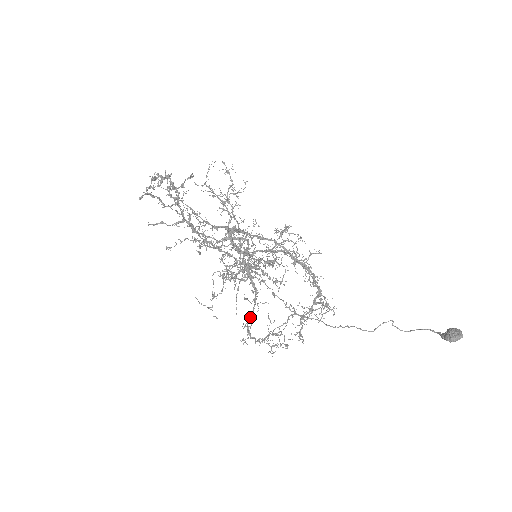
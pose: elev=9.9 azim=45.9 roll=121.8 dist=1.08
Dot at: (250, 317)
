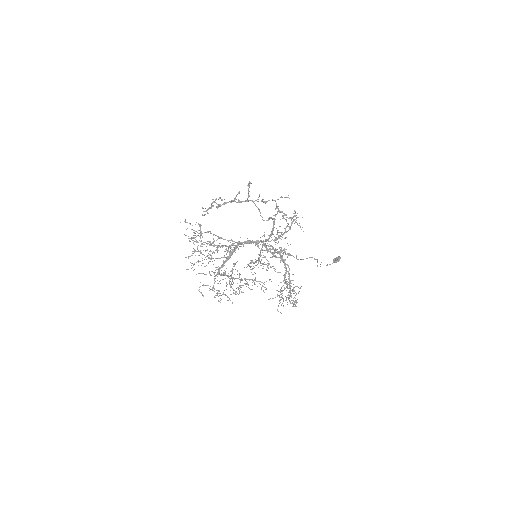
Dot at: (289, 270)
